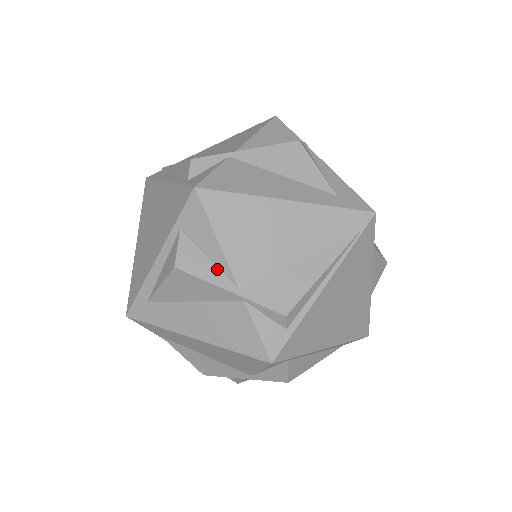
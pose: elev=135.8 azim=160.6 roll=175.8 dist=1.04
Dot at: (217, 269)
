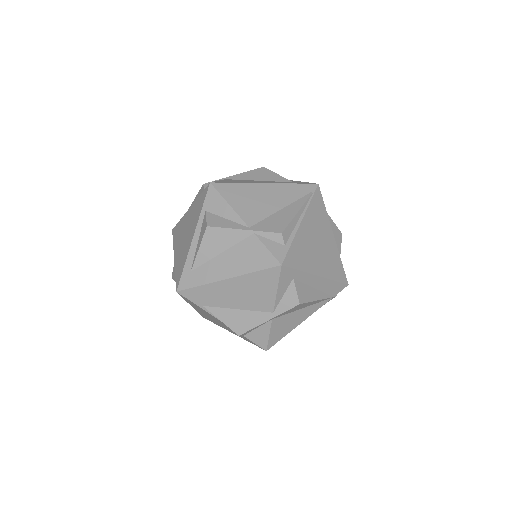
Dot at: (233, 222)
